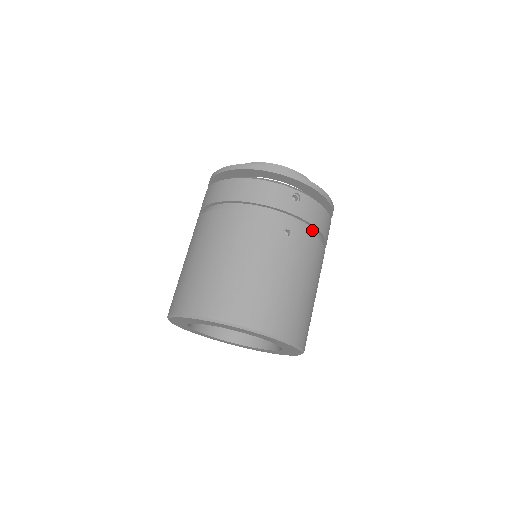
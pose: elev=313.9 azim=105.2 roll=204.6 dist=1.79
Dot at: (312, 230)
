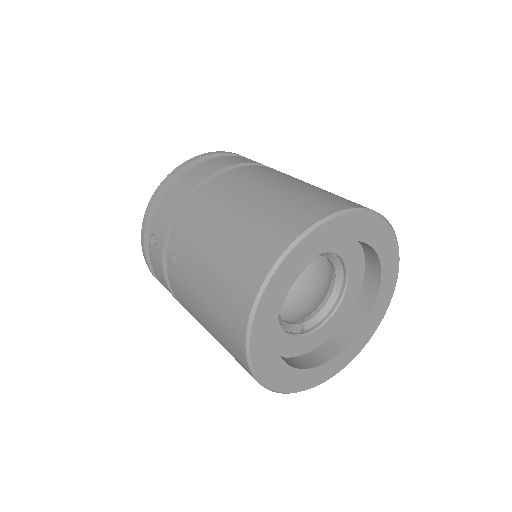
Dot at: occluded
